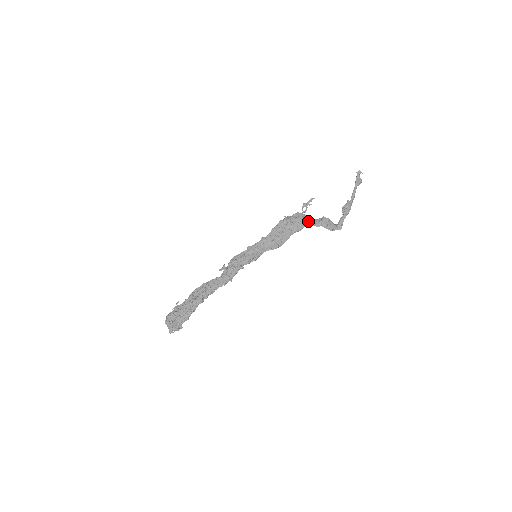
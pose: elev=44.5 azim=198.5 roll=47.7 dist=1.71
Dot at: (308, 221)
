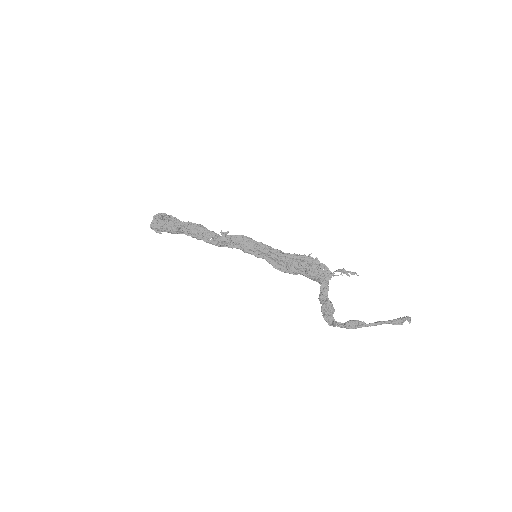
Dot at: (322, 287)
